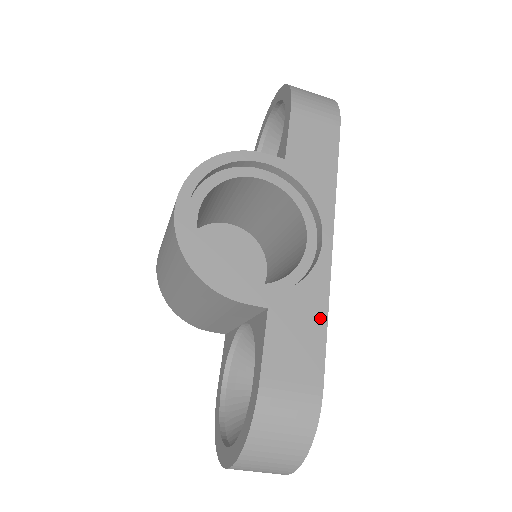
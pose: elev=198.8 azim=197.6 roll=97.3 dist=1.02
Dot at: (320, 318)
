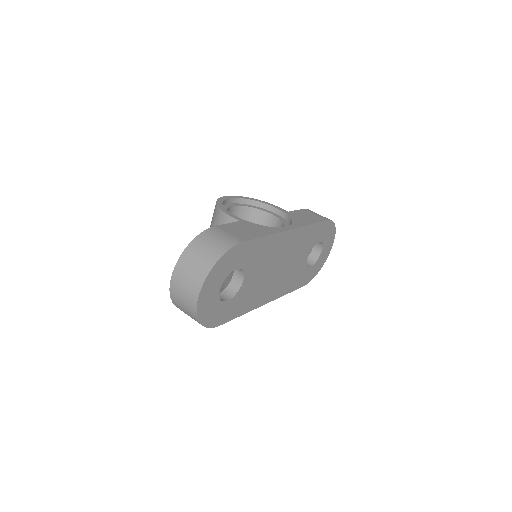
Dot at: (263, 234)
